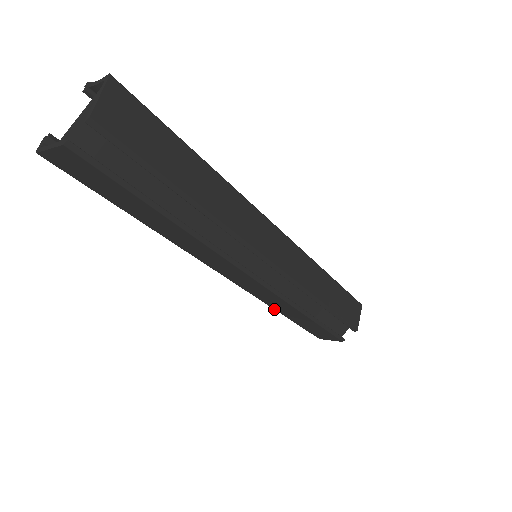
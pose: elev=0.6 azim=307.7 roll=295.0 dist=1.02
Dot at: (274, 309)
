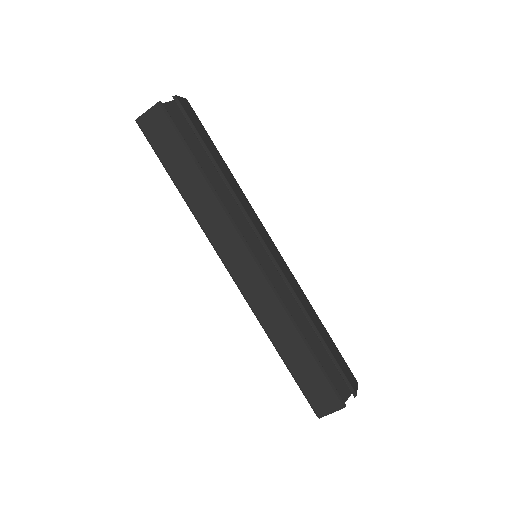
Dot at: (270, 339)
